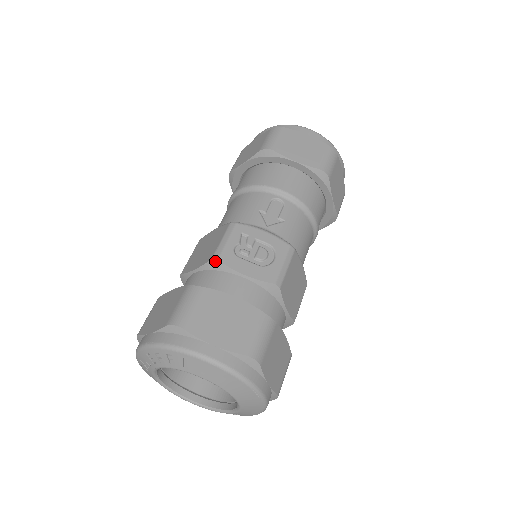
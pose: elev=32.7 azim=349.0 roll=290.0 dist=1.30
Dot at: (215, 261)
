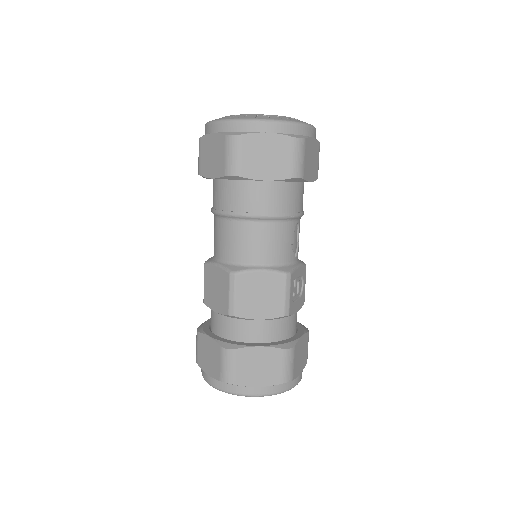
Dot at: (286, 316)
